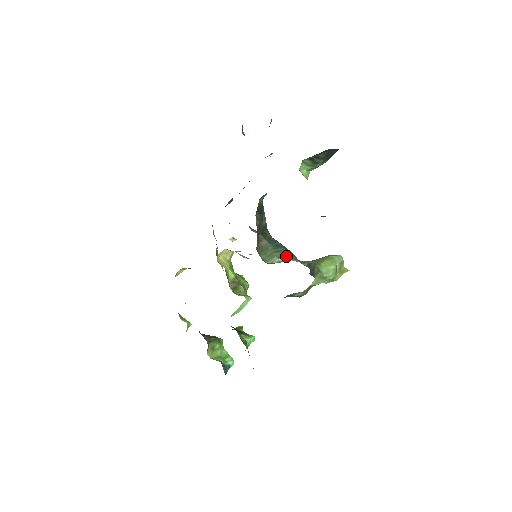
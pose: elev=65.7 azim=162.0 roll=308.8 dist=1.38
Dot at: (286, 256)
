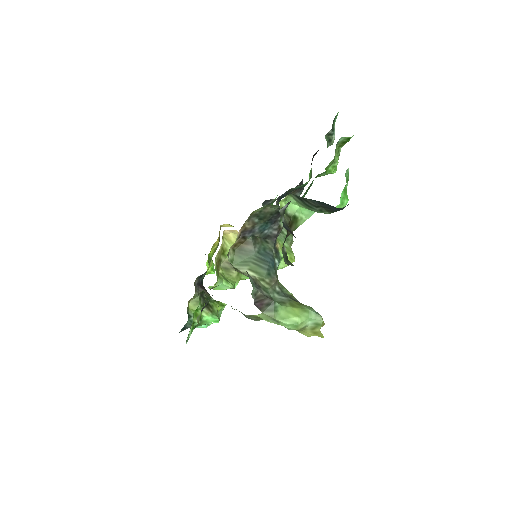
Dot at: (261, 274)
